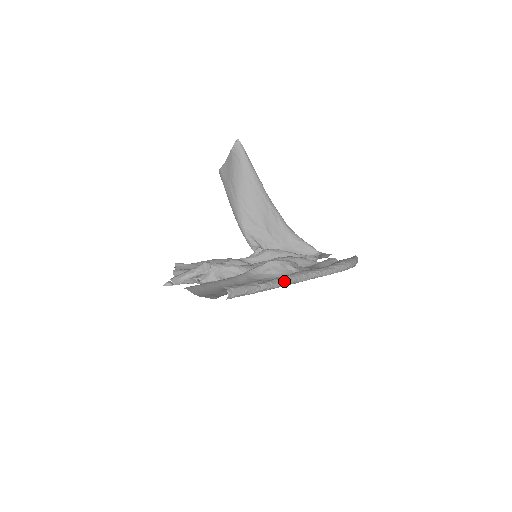
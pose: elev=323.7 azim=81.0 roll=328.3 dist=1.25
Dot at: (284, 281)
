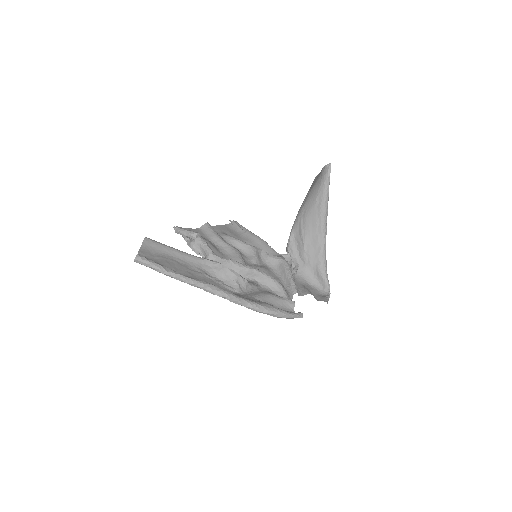
Dot at: (188, 281)
